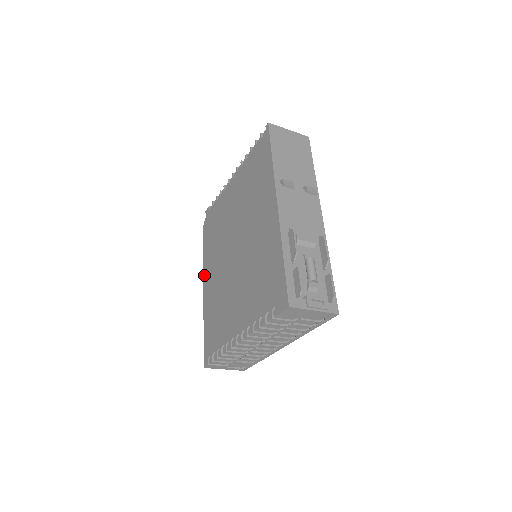
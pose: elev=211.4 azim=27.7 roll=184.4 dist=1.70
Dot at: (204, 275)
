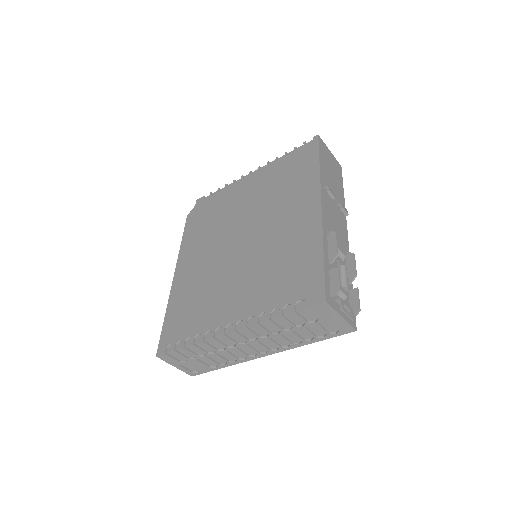
Dot at: (180, 260)
